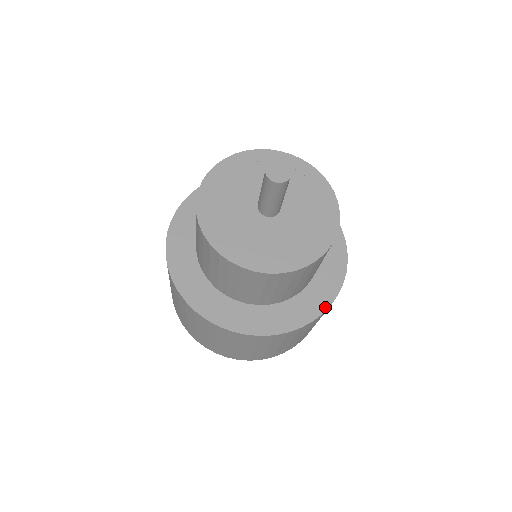
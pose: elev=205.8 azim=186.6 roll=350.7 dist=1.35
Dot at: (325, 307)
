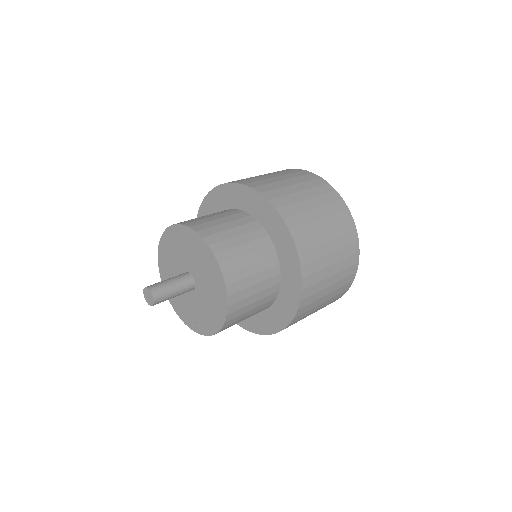
Dot at: (300, 284)
